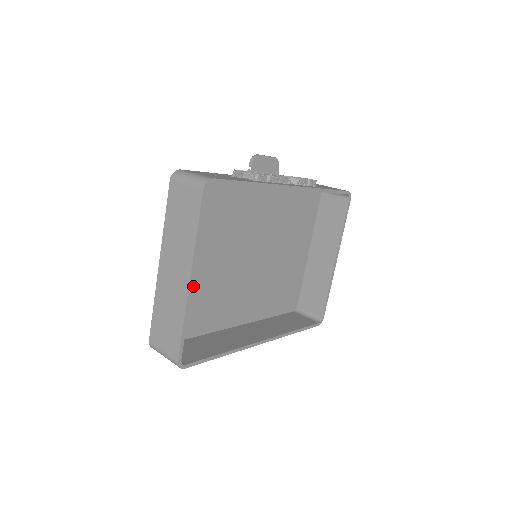
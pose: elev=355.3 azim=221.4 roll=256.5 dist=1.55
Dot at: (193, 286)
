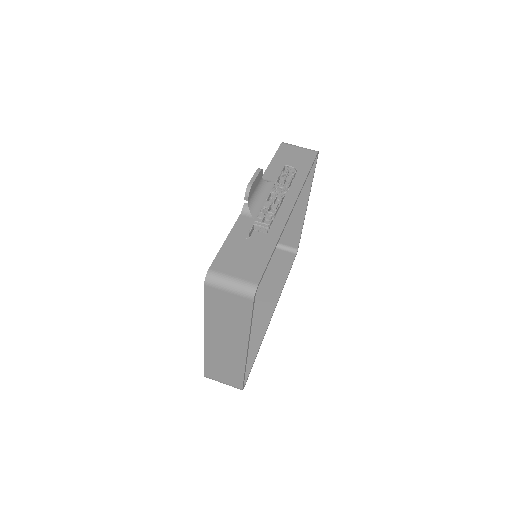
Dot at: occluded
